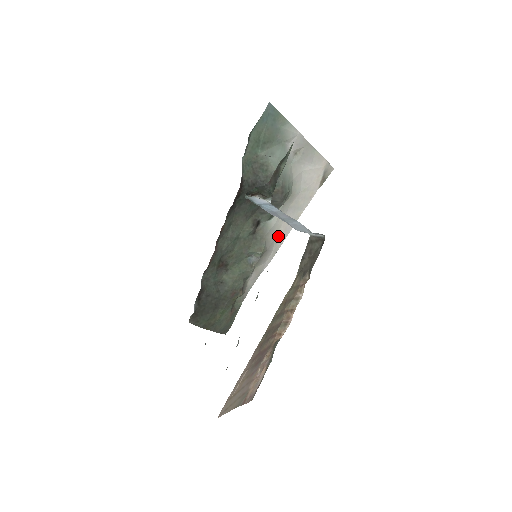
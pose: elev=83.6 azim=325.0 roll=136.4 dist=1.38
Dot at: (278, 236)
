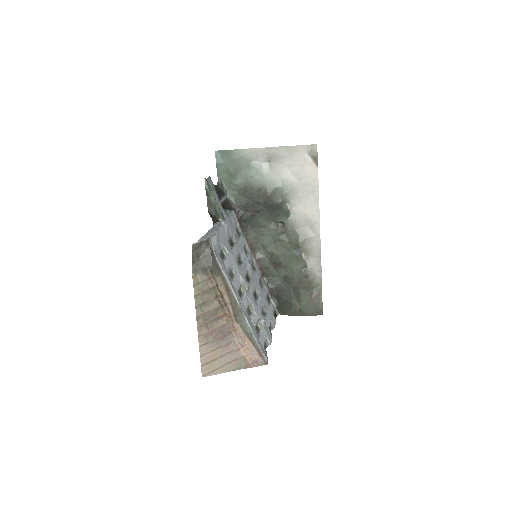
Dot at: (310, 223)
